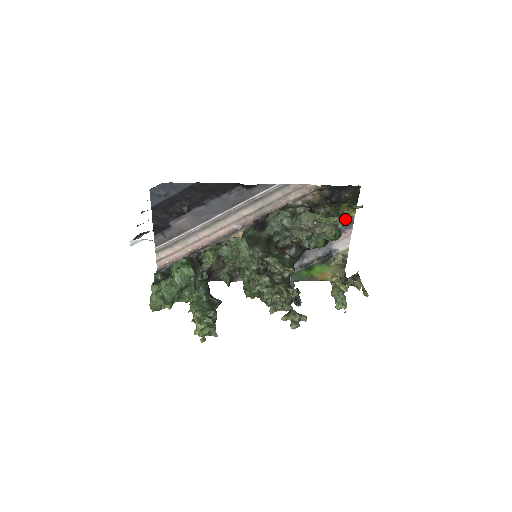
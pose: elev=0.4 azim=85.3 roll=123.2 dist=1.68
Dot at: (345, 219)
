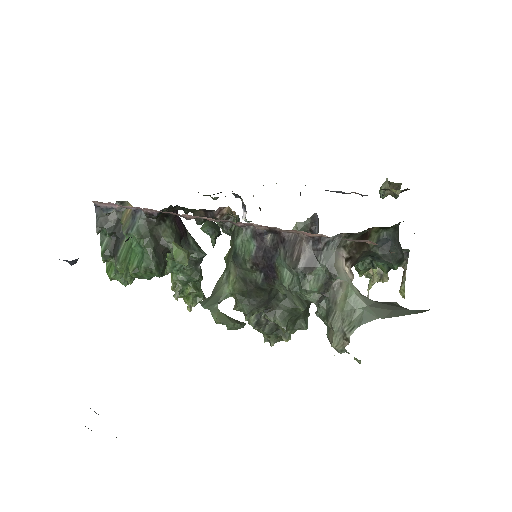
Dot at: occluded
